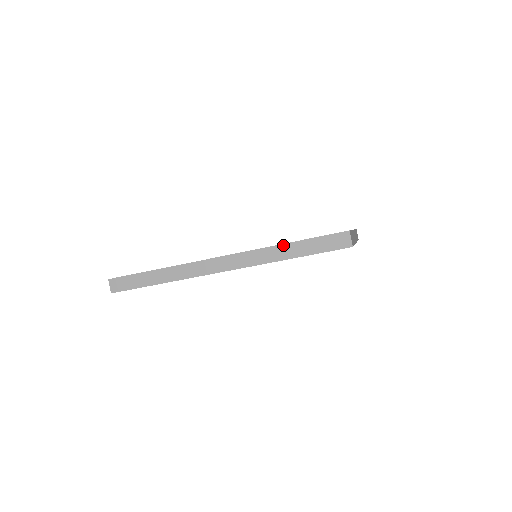
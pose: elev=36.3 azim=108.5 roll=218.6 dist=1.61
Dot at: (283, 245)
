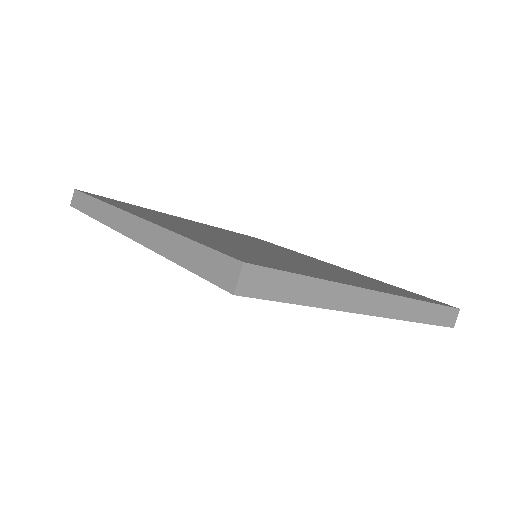
Dot at: (176, 235)
